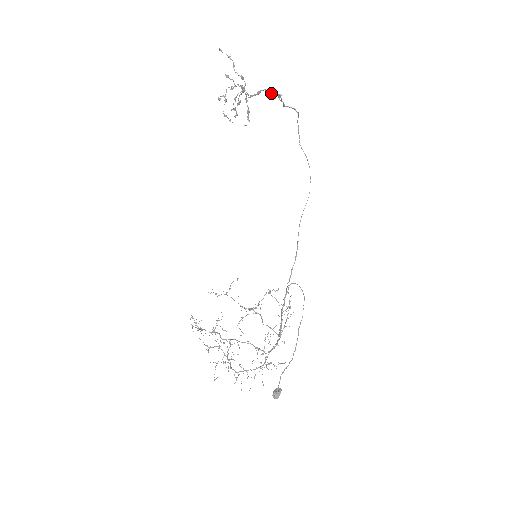
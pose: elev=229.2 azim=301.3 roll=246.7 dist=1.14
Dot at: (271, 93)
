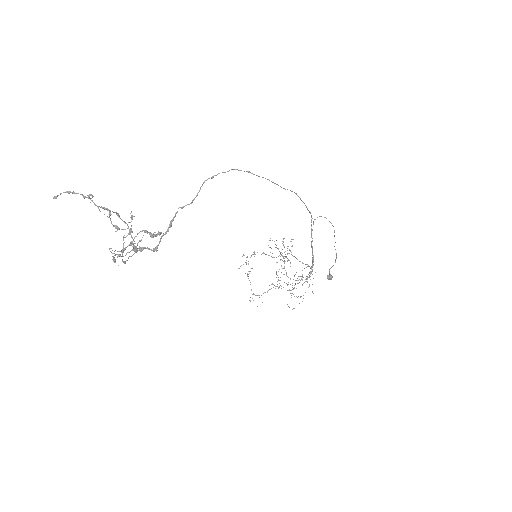
Dot at: occluded
